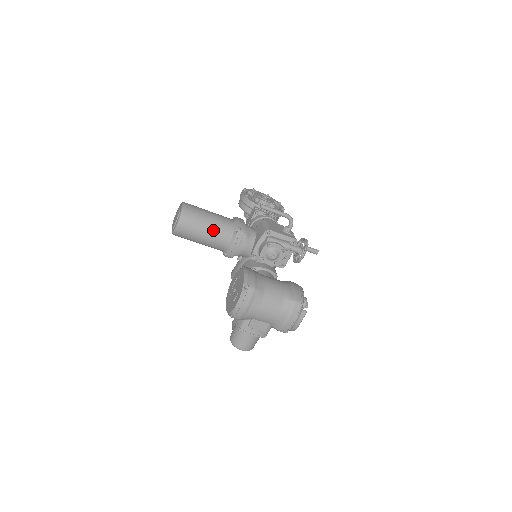
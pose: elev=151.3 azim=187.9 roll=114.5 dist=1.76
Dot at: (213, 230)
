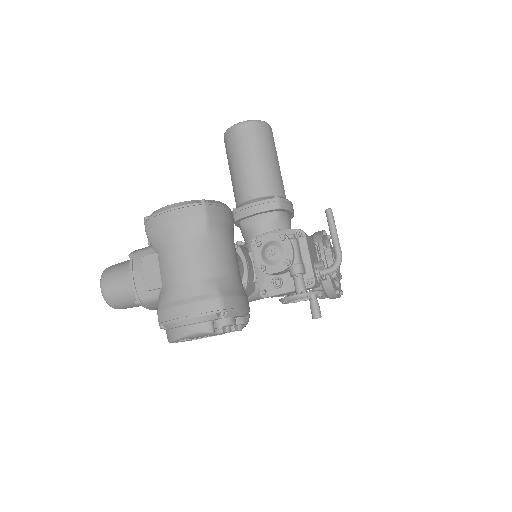
Dot at: (258, 168)
